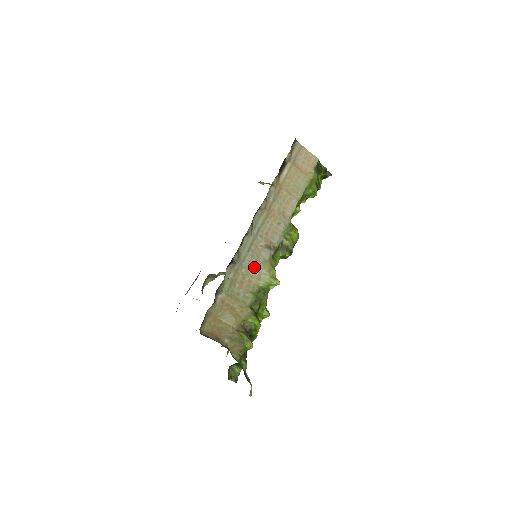
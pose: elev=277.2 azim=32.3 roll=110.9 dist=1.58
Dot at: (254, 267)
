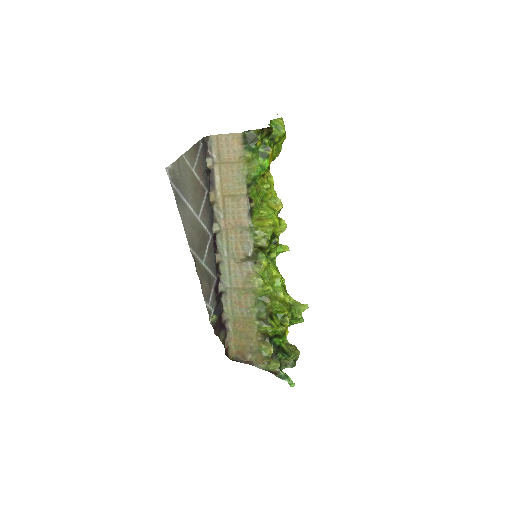
Dot at: (242, 284)
